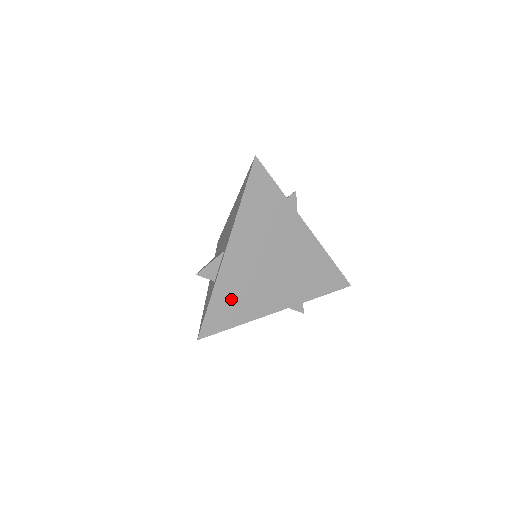
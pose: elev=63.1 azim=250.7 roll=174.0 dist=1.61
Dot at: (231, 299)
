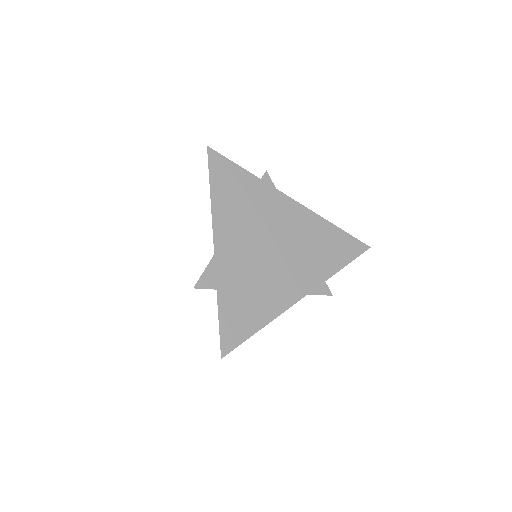
Dot at: (241, 301)
